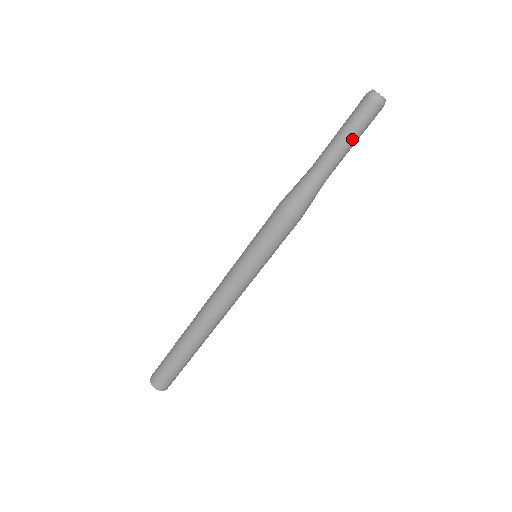
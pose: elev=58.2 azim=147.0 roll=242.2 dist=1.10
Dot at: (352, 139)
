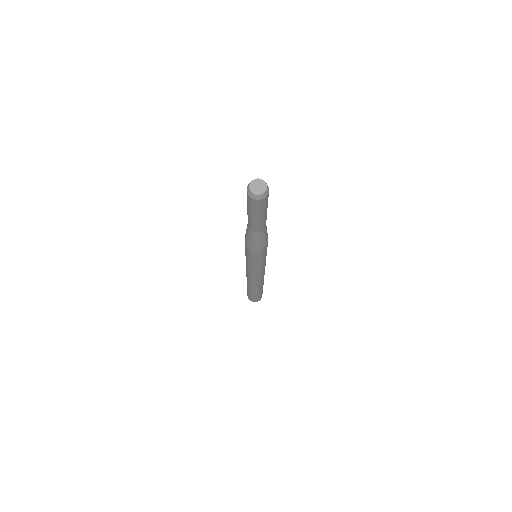
Dot at: (252, 214)
